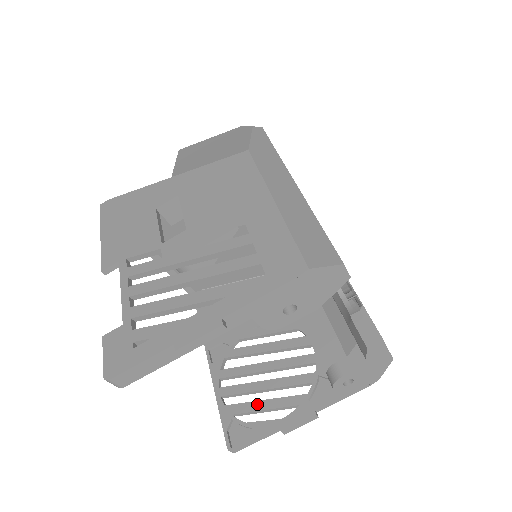
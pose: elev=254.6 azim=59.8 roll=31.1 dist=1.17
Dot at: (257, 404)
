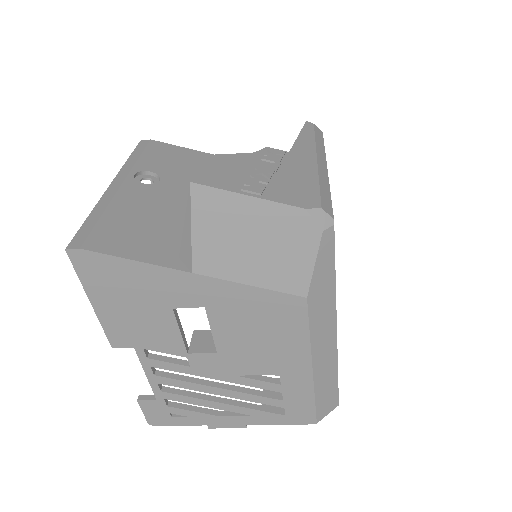
Dot at: occluded
